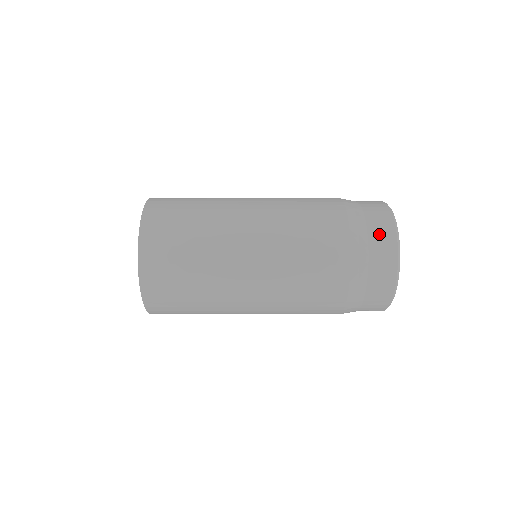
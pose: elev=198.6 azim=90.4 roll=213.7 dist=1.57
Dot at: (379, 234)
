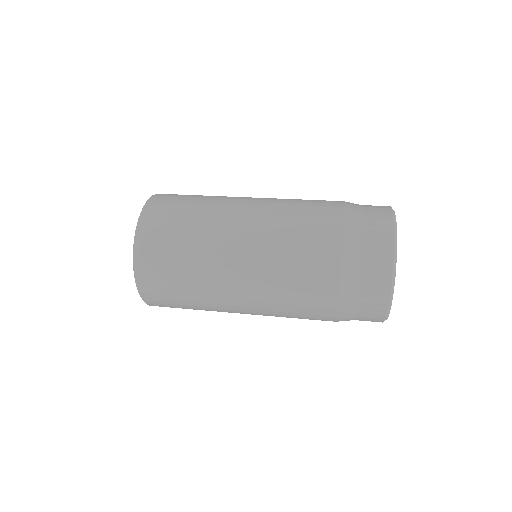
Dot at: (375, 223)
